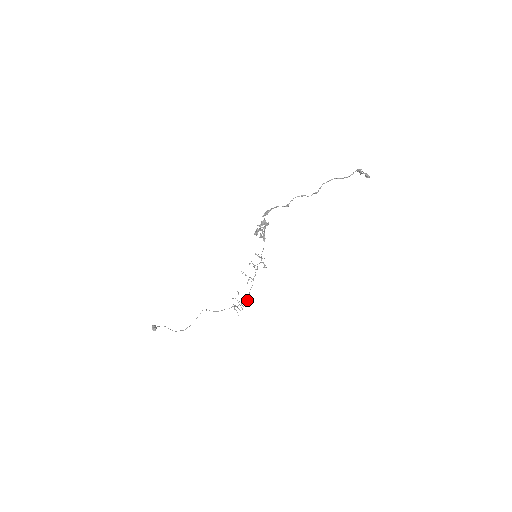
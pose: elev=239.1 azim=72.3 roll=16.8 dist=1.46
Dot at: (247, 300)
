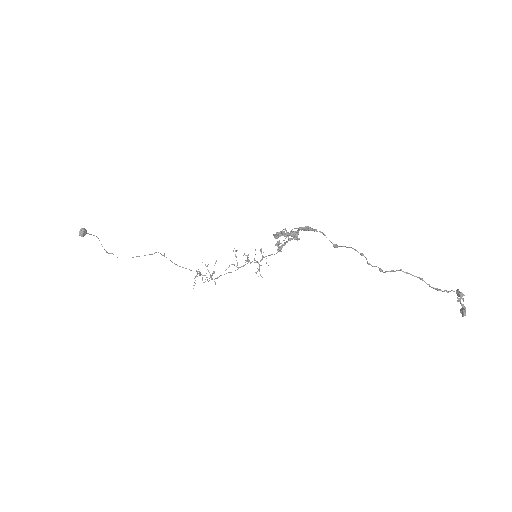
Dot at: (217, 278)
